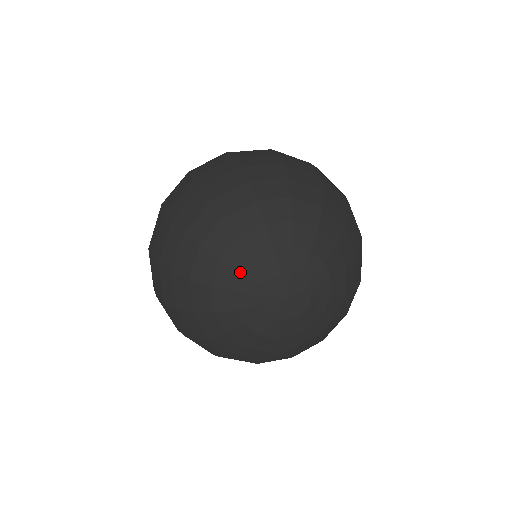
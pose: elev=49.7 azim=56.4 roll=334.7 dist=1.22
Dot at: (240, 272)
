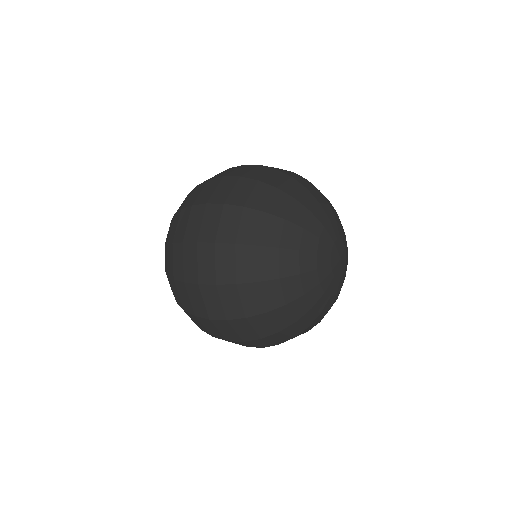
Dot at: (329, 219)
